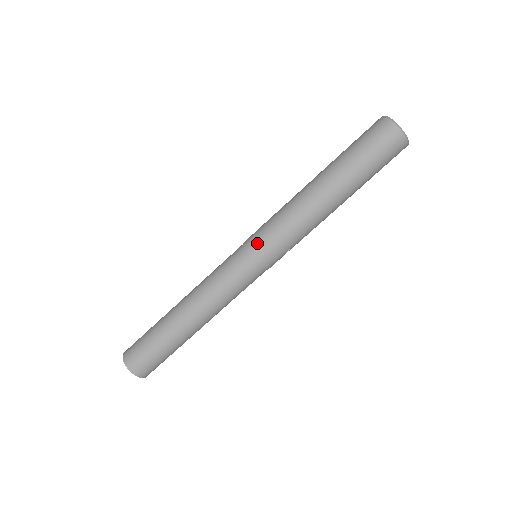
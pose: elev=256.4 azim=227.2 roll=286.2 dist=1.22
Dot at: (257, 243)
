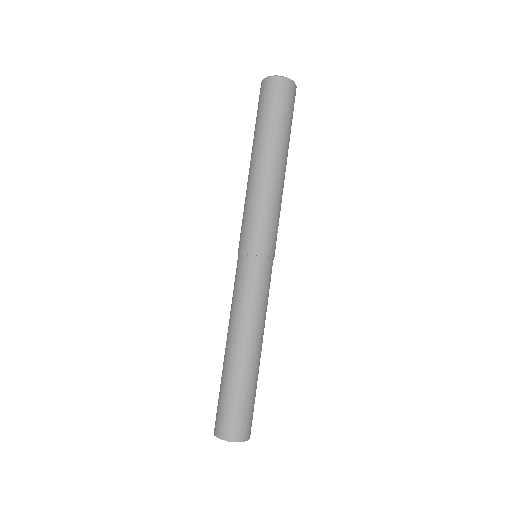
Dot at: (250, 241)
